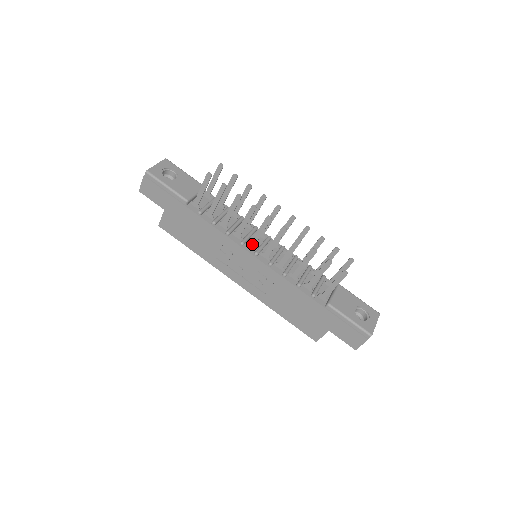
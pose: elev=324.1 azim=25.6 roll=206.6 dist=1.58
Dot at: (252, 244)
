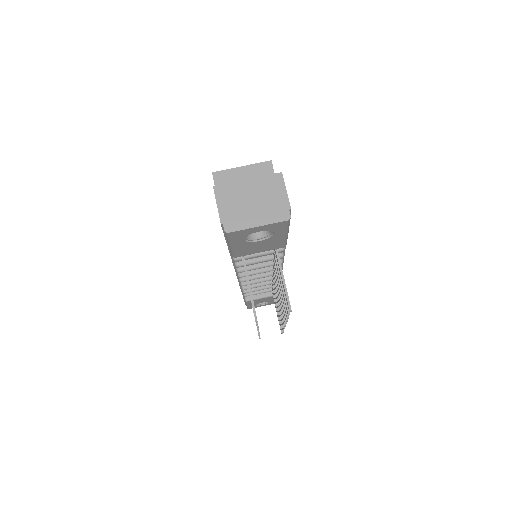
Dot at: occluded
